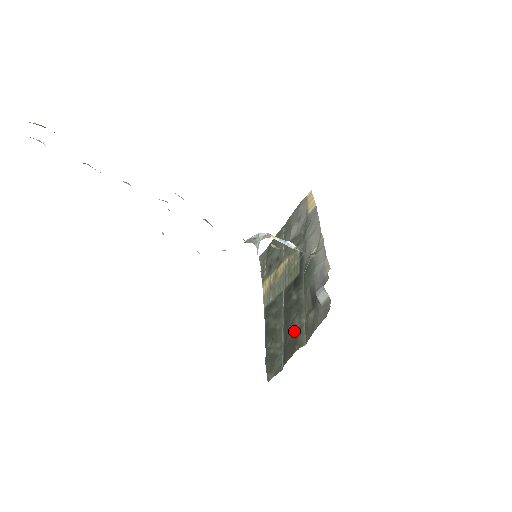
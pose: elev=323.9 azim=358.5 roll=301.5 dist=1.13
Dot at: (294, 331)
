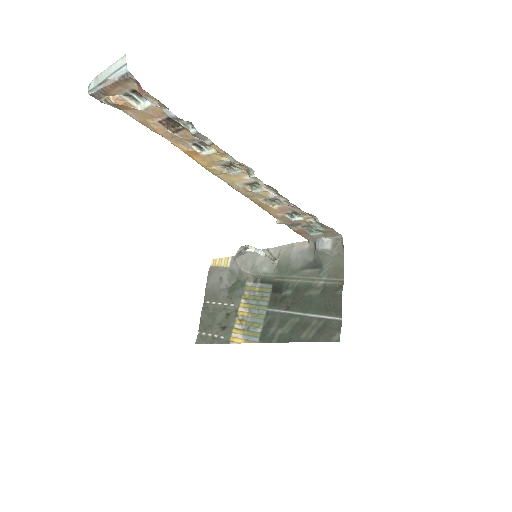
Dot at: (321, 296)
